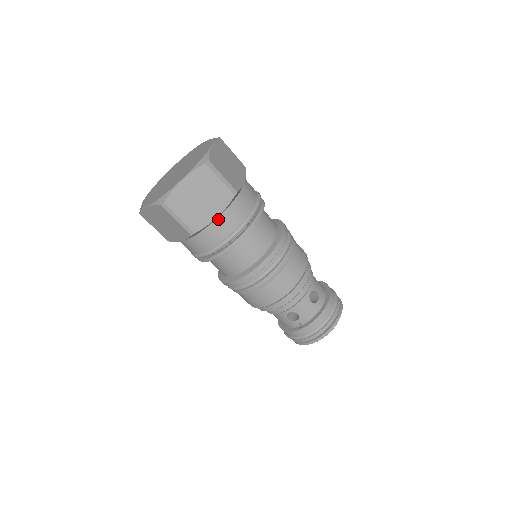
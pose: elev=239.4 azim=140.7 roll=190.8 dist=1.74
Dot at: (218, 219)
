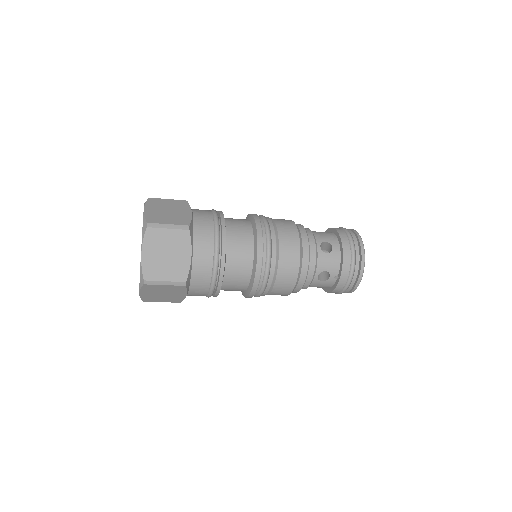
Dot at: (194, 257)
